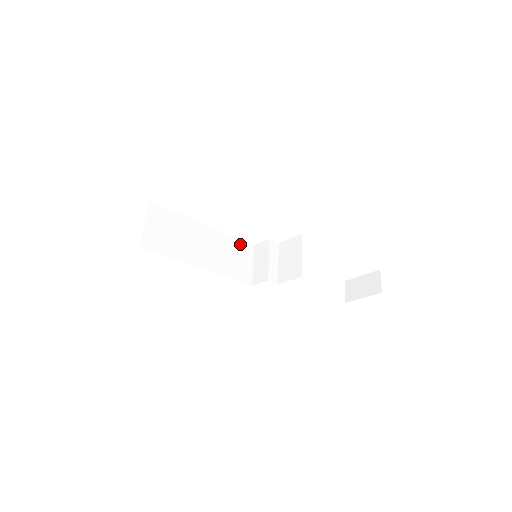
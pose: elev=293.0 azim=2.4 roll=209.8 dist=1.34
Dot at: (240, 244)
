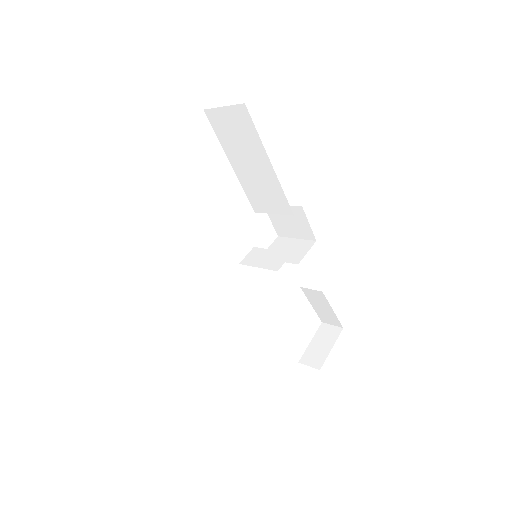
Dot at: occluded
